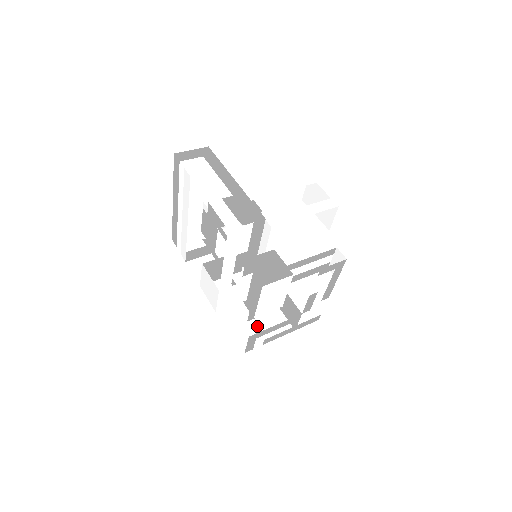
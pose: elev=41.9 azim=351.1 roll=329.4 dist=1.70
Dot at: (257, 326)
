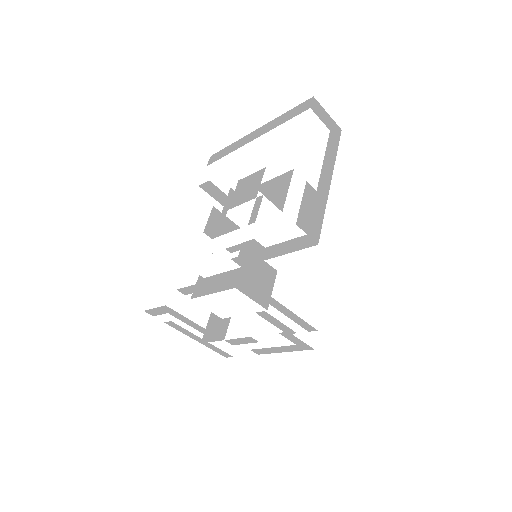
Dot at: (179, 303)
